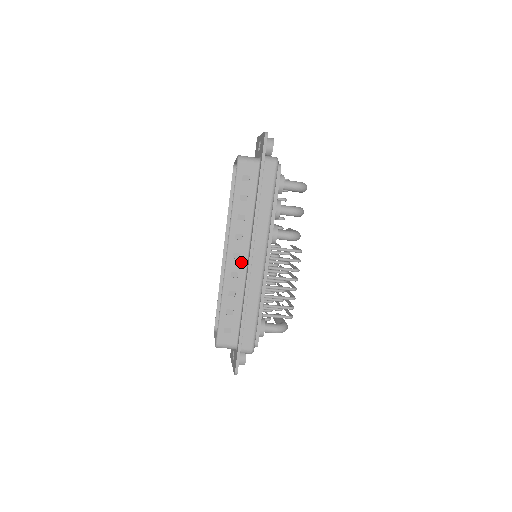
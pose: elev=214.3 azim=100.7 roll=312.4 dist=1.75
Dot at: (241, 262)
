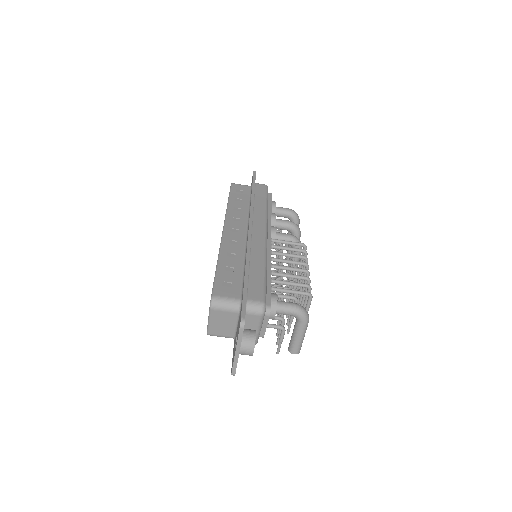
Dot at: (240, 234)
